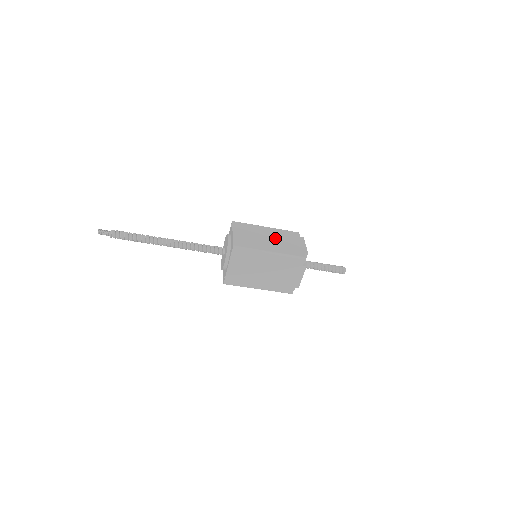
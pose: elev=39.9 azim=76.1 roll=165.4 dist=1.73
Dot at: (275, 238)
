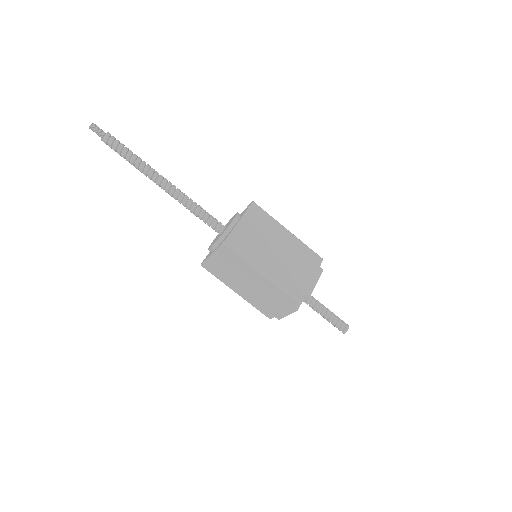
Dot at: (286, 254)
